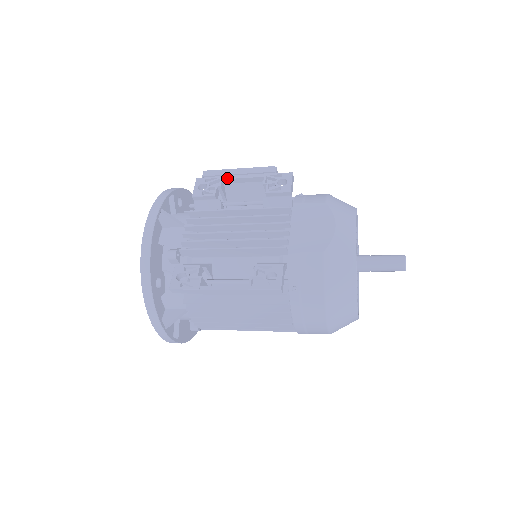
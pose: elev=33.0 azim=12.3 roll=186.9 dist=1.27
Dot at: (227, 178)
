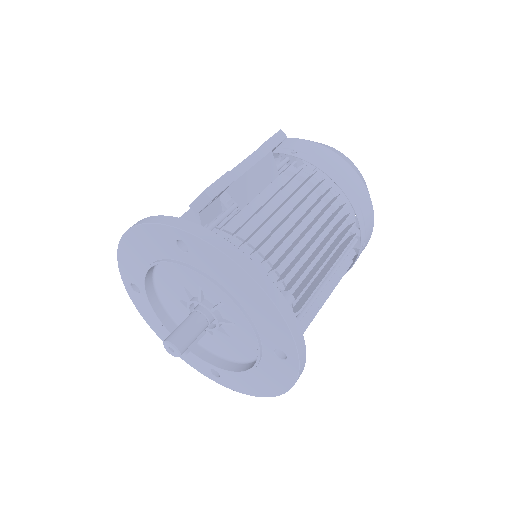
Dot at: occluded
